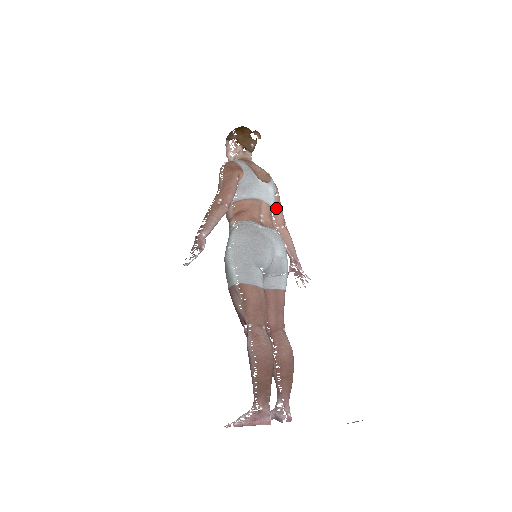
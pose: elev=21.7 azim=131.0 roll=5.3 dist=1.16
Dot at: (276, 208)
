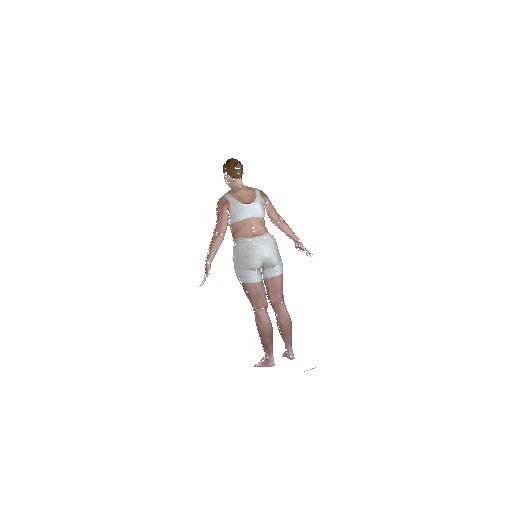
Dot at: (269, 212)
